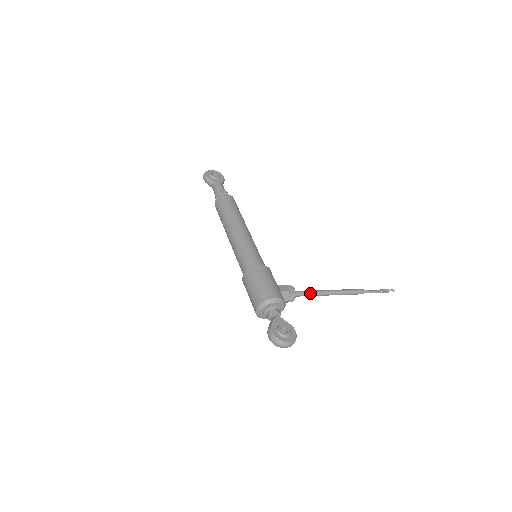
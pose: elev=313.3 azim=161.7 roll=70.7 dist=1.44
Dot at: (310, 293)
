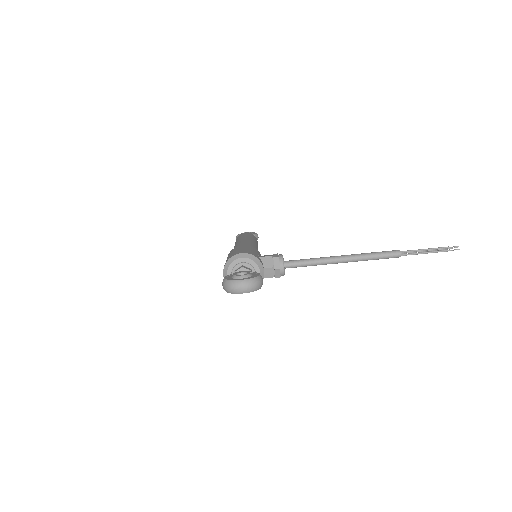
Dot at: (309, 260)
